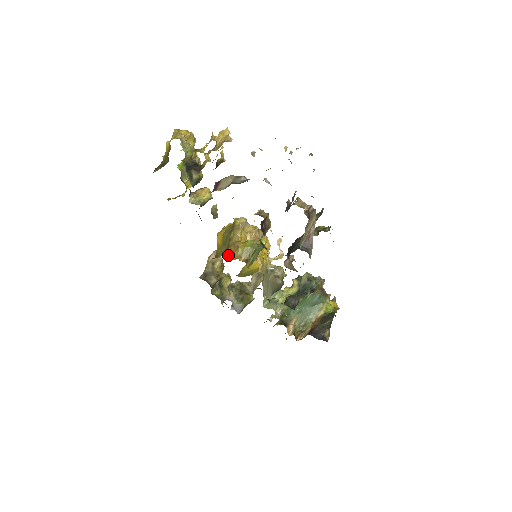
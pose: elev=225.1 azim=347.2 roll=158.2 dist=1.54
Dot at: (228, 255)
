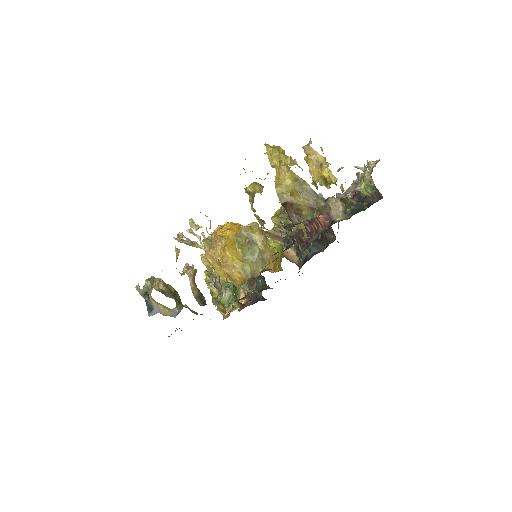
Dot at: (271, 270)
